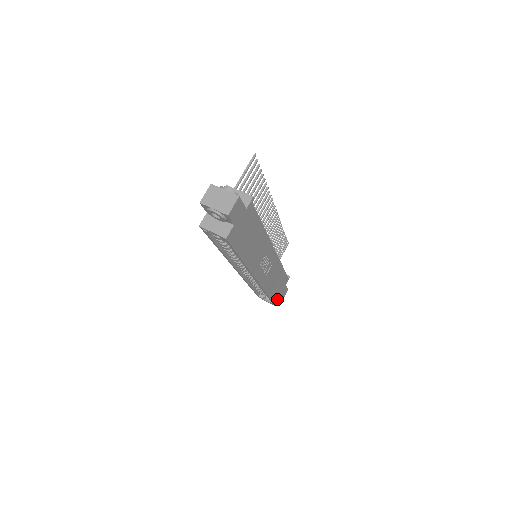
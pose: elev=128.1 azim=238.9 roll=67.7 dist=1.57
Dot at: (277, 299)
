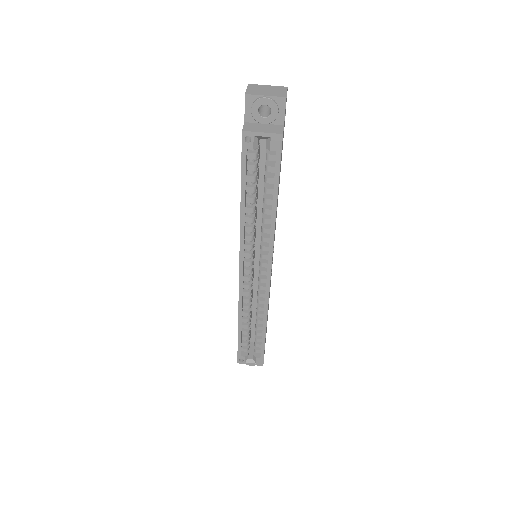
Dot at: occluded
